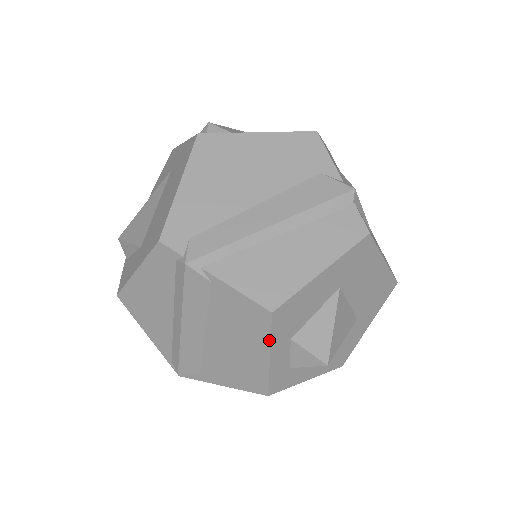
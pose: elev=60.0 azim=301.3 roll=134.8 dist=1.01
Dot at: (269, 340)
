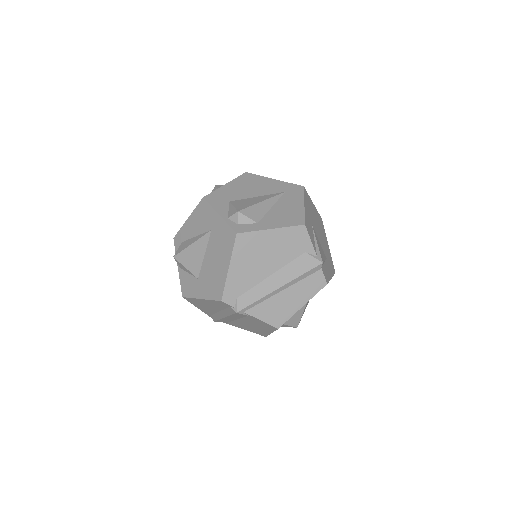
Dot at: (273, 331)
